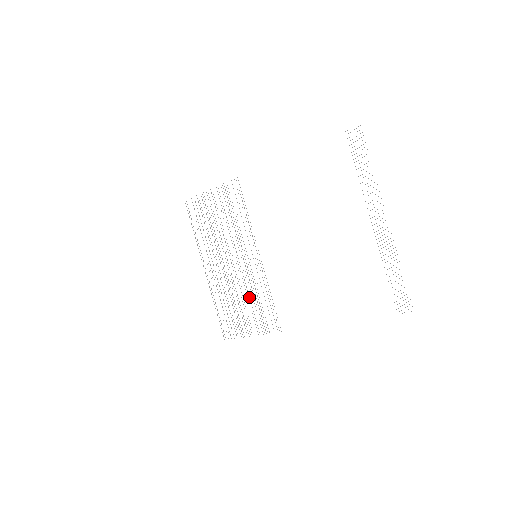
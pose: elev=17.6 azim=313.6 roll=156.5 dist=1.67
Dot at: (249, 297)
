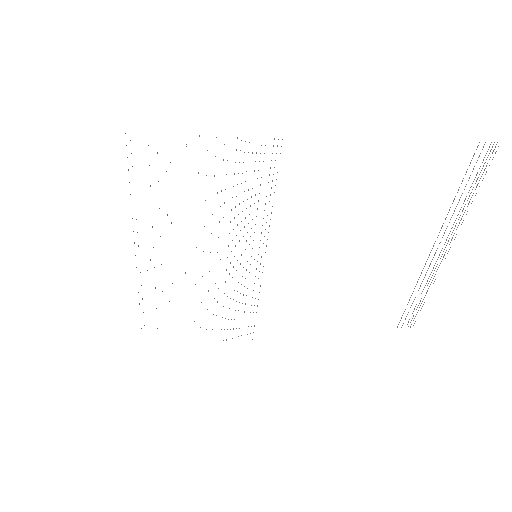
Dot at: occluded
